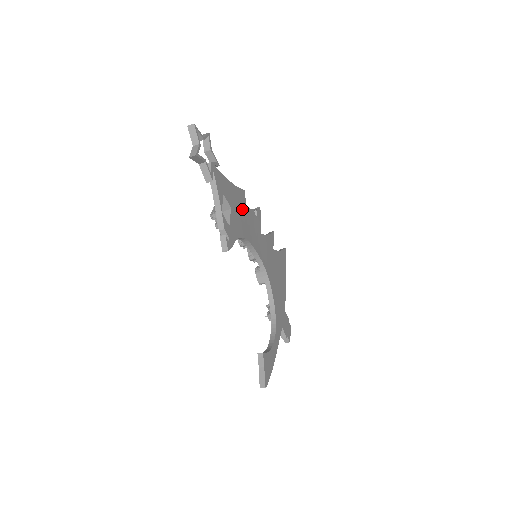
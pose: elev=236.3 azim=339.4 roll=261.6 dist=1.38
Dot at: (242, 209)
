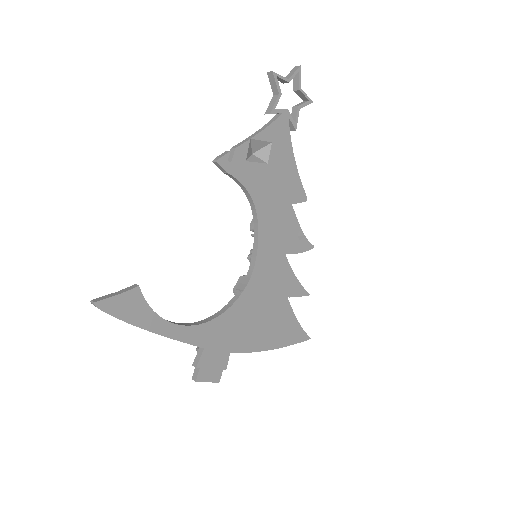
Dot at: (284, 195)
